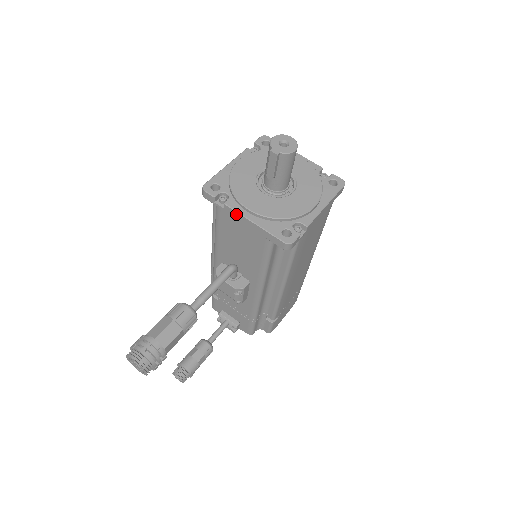
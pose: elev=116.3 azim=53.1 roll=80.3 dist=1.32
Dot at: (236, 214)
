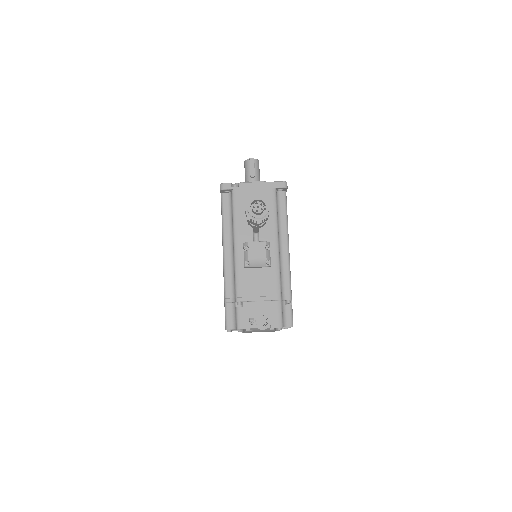
Dot at: (248, 185)
